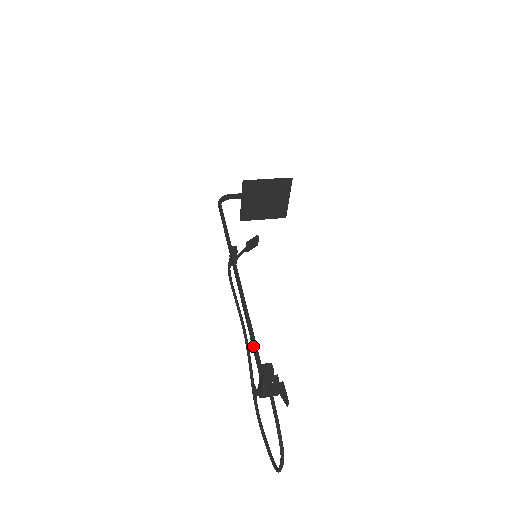
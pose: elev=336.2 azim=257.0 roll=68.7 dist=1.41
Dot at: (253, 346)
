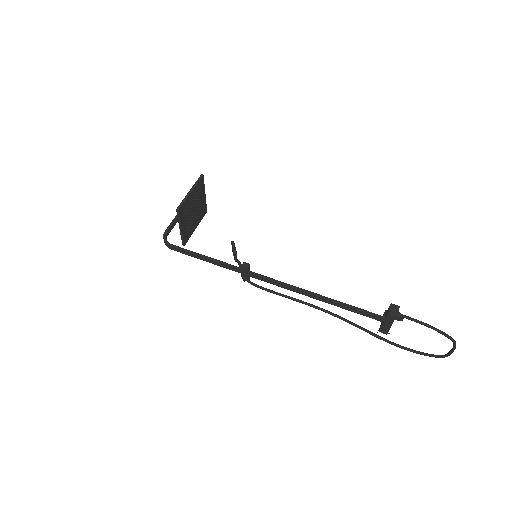
Dot at: (355, 310)
